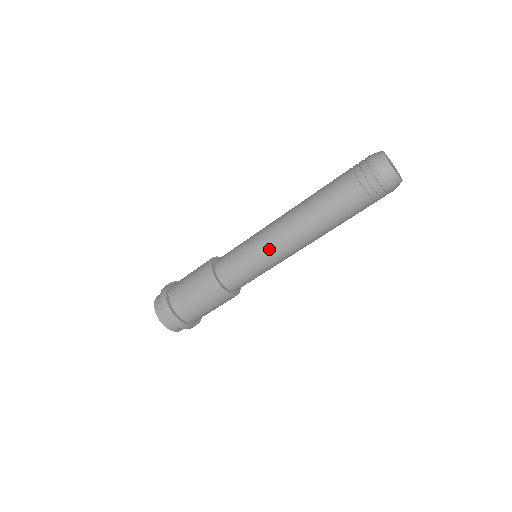
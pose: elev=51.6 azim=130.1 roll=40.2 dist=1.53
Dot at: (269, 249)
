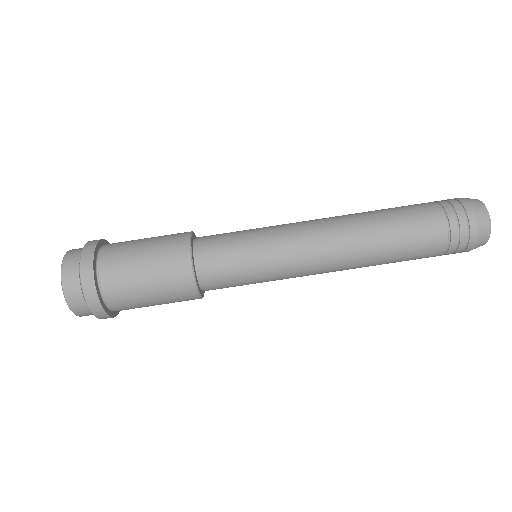
Dot at: (290, 241)
